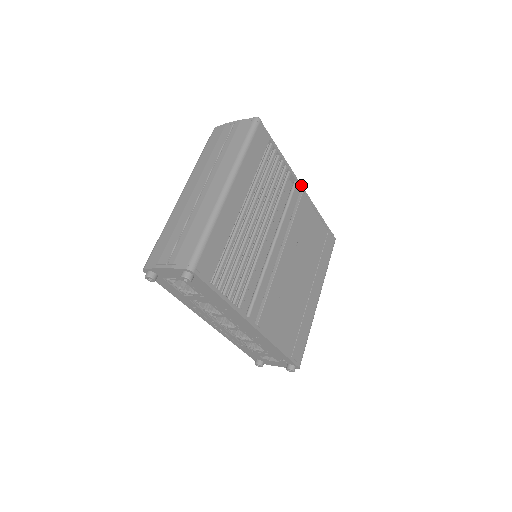
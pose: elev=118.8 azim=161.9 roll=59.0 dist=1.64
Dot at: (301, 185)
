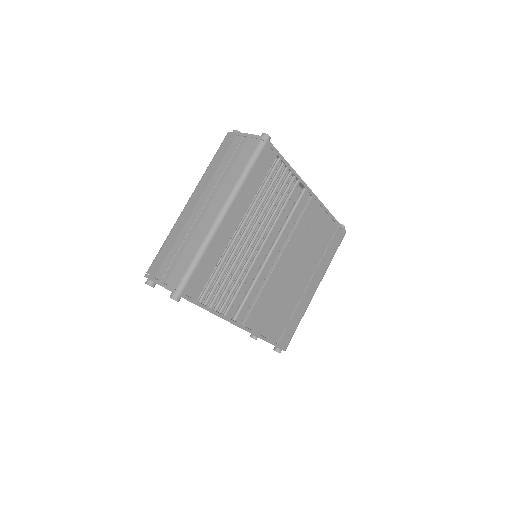
Dot at: (311, 190)
